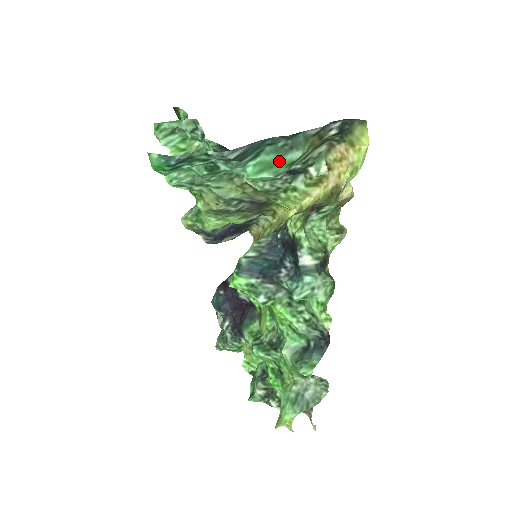
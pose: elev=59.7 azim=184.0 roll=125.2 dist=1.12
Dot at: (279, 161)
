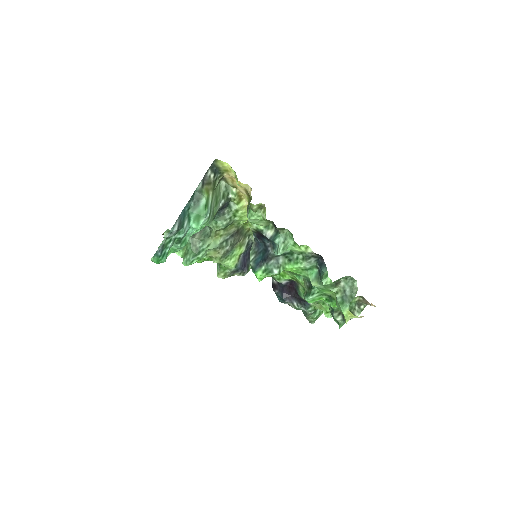
Dot at: (200, 211)
